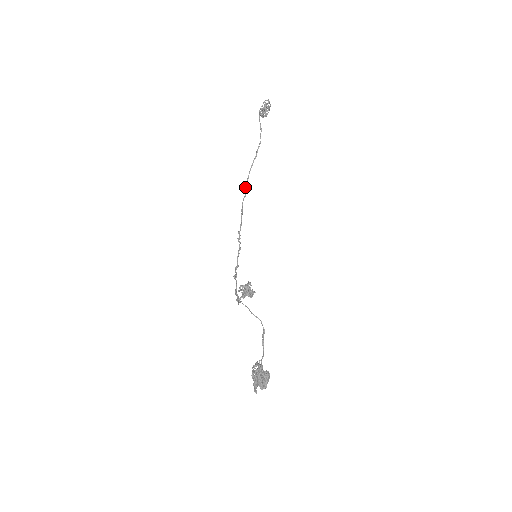
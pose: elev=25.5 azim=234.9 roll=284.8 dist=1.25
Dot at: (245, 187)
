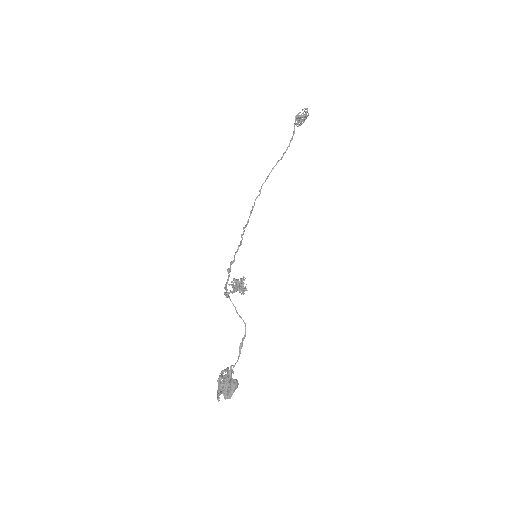
Dot at: (262, 185)
